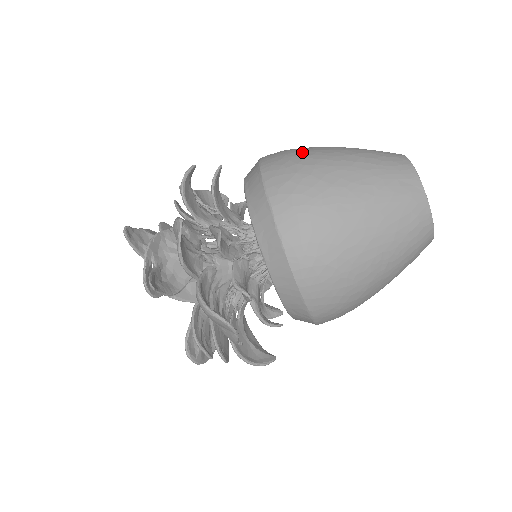
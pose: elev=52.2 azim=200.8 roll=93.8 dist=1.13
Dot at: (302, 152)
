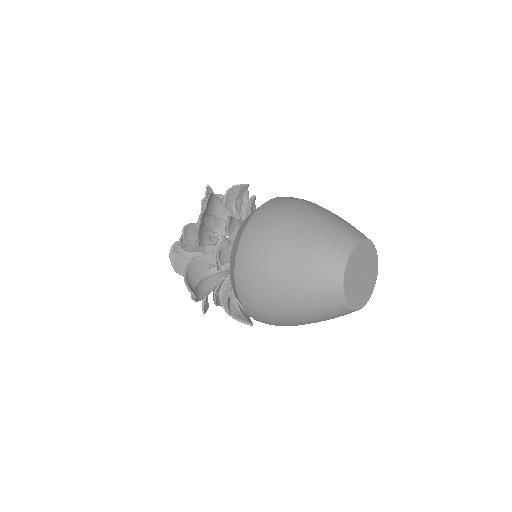
Dot at: occluded
